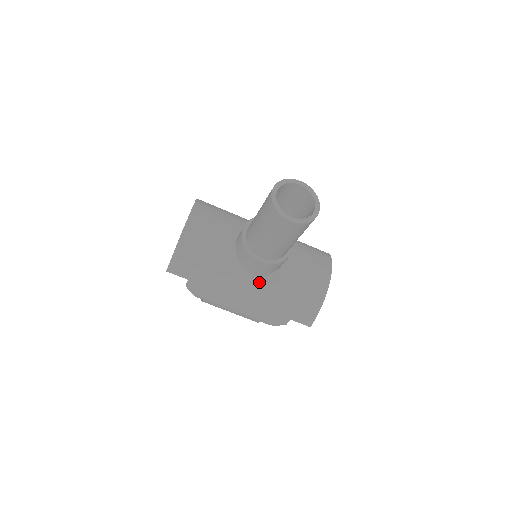
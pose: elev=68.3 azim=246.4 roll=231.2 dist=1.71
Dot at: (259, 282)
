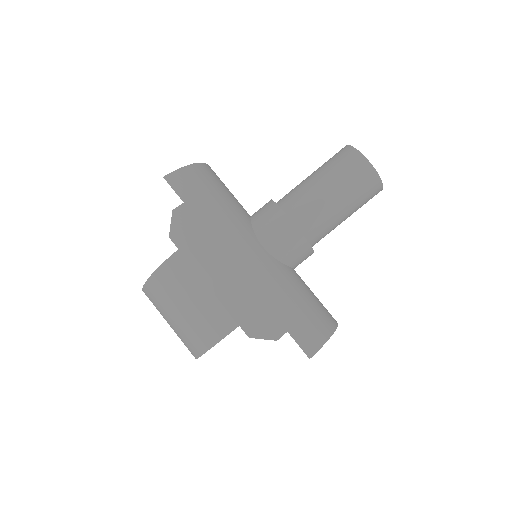
Dot at: (268, 259)
